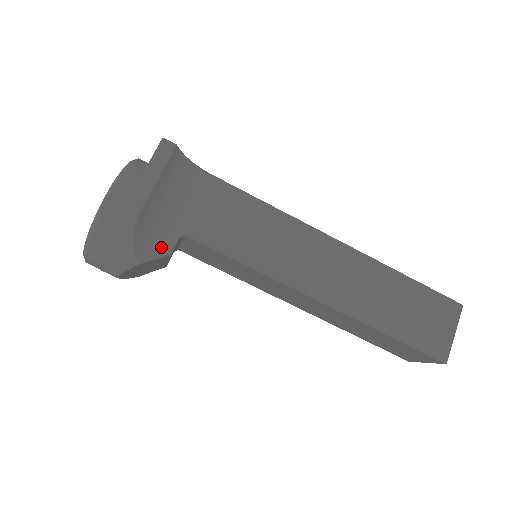
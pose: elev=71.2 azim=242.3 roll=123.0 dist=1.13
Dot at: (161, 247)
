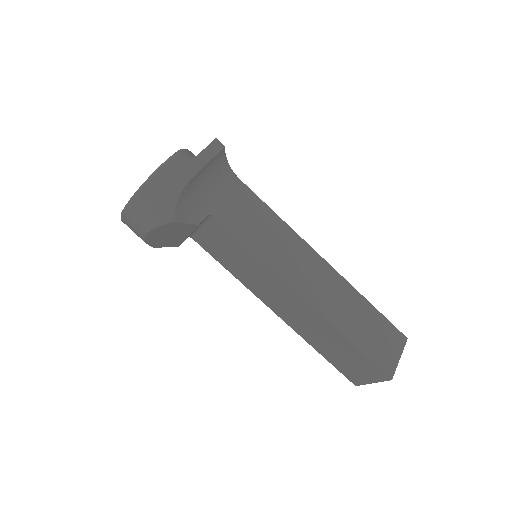
Dot at: (193, 216)
